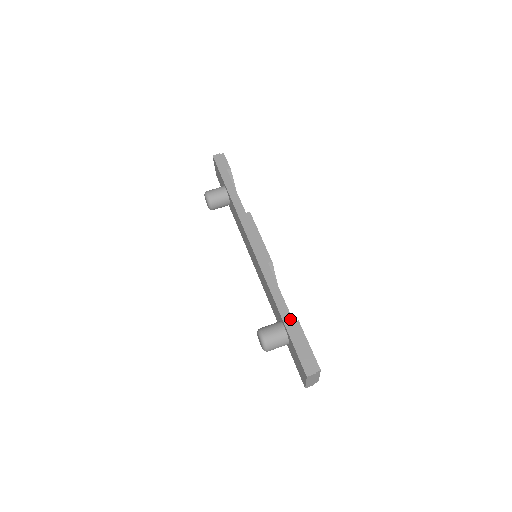
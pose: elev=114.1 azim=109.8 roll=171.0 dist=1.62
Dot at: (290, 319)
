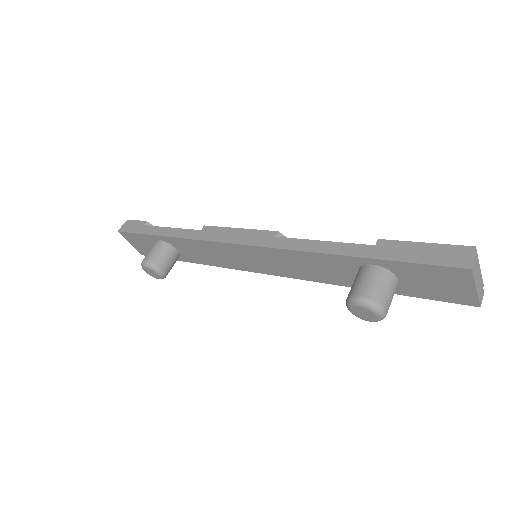
Dot at: (367, 248)
